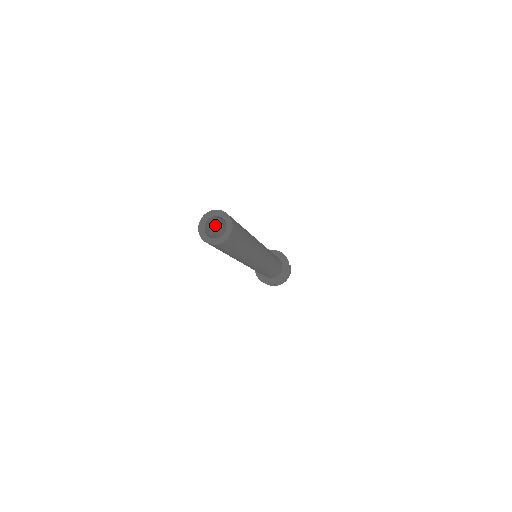
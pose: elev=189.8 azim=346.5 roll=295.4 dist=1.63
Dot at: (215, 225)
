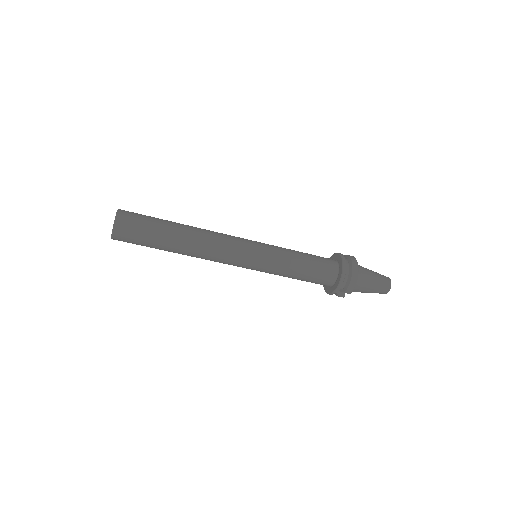
Dot at: occluded
